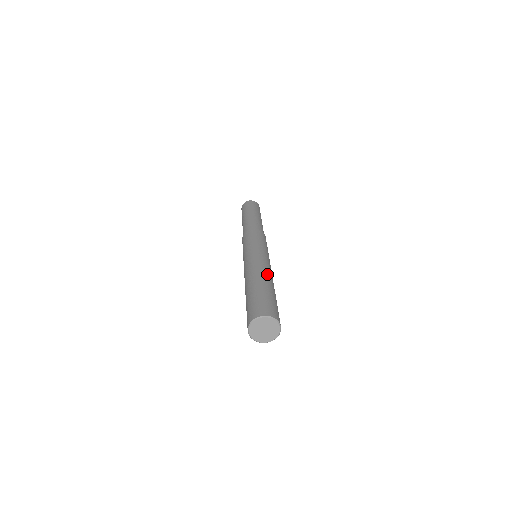
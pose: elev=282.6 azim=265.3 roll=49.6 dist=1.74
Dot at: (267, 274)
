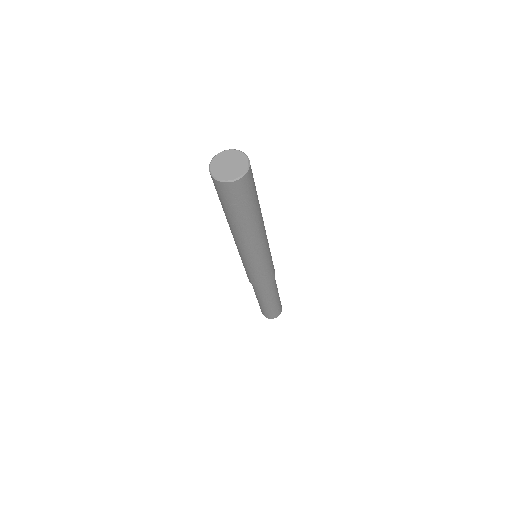
Dot at: occluded
